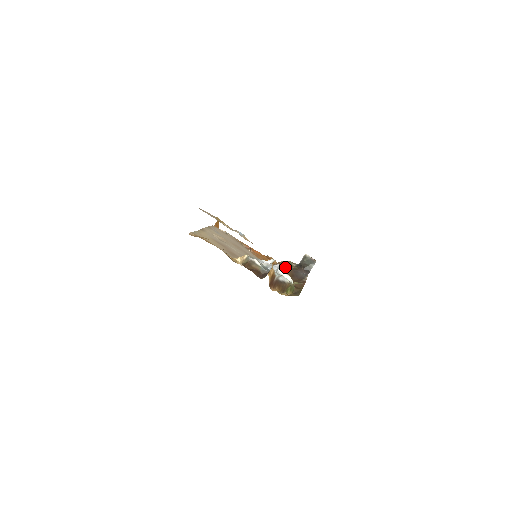
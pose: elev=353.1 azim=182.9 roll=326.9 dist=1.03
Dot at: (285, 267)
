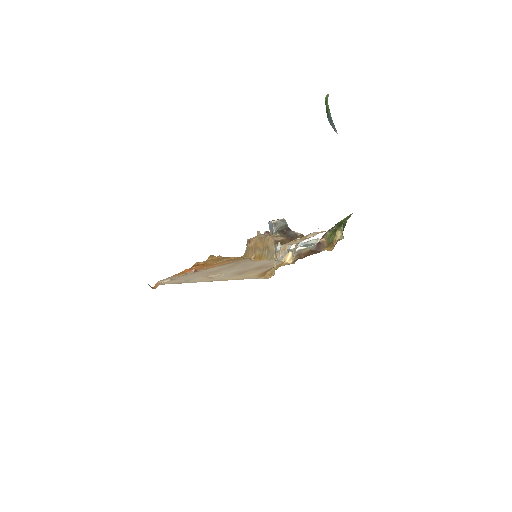
Dot at: (281, 241)
